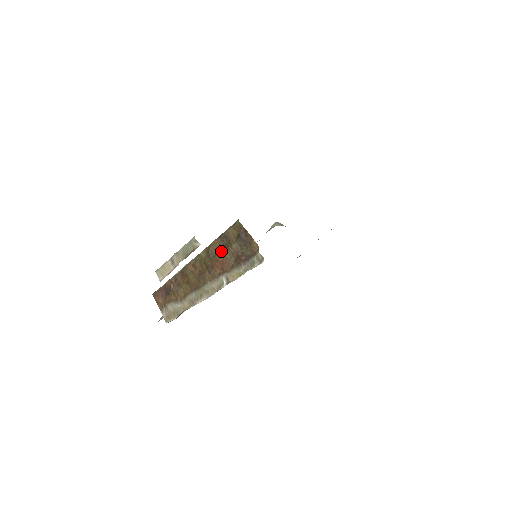
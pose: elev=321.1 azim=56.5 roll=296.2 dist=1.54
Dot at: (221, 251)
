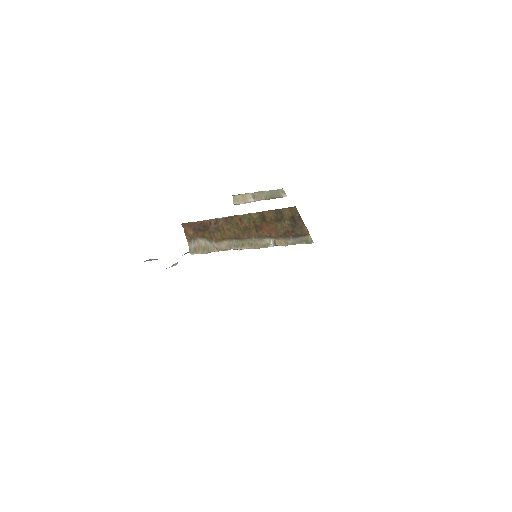
Dot at: (273, 220)
